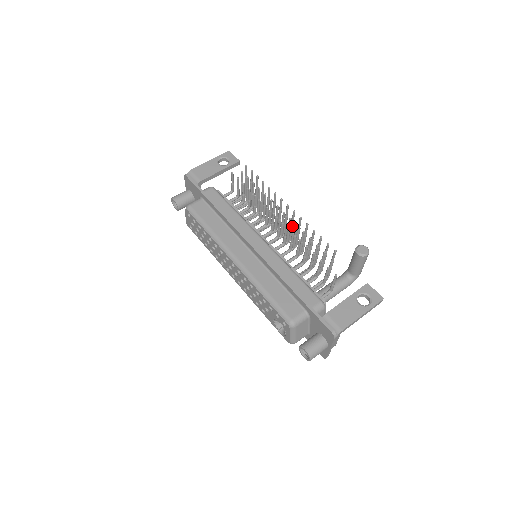
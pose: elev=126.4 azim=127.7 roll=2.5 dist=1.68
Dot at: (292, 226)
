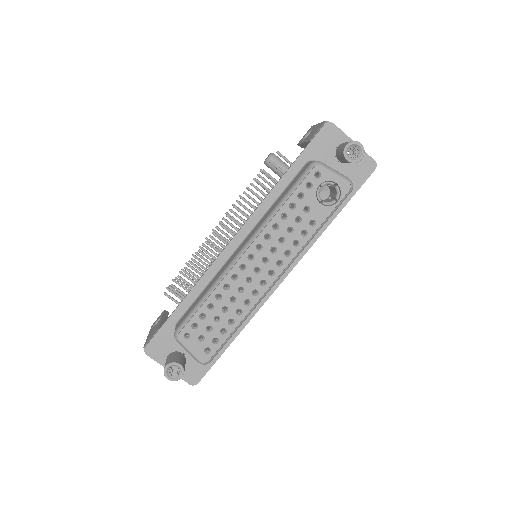
Dot at: occluded
